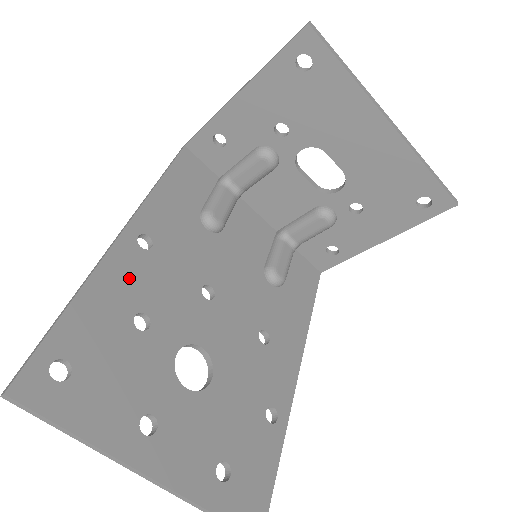
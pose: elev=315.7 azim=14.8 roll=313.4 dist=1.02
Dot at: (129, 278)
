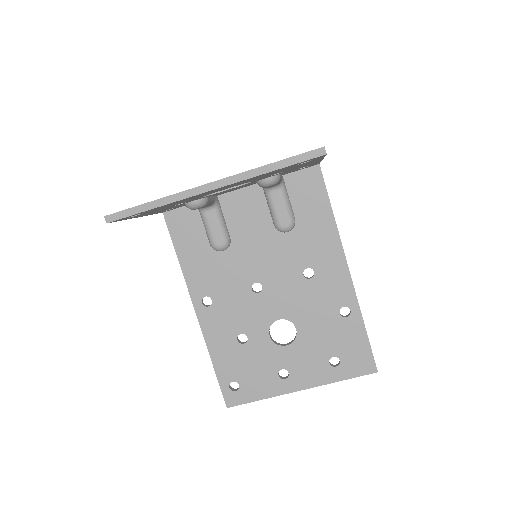
Dot at: (219, 327)
